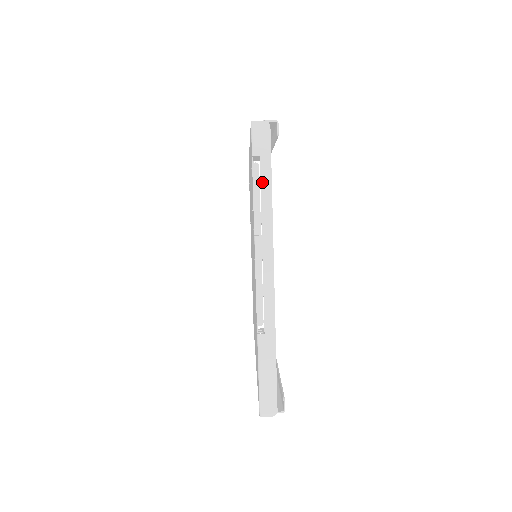
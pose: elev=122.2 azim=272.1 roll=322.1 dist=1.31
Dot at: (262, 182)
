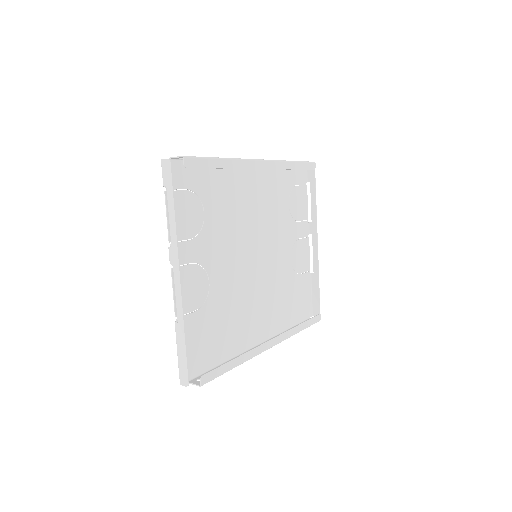
Dot at: (169, 206)
